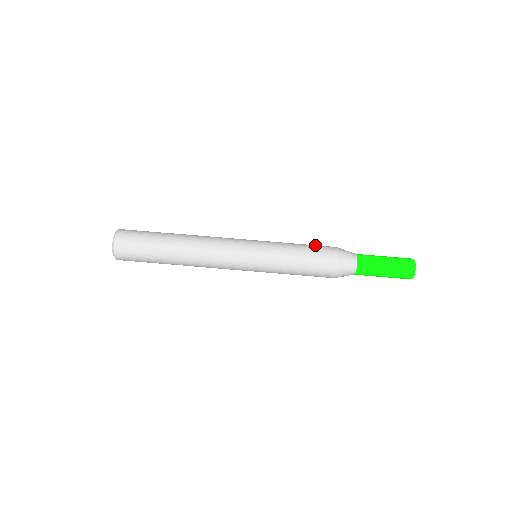
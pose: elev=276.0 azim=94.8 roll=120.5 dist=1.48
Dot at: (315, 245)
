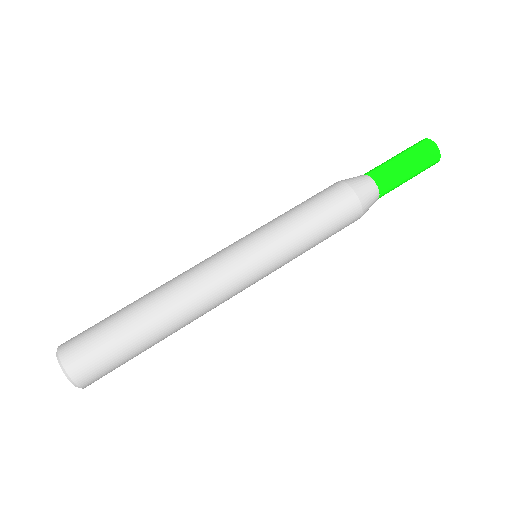
Dot at: (316, 195)
